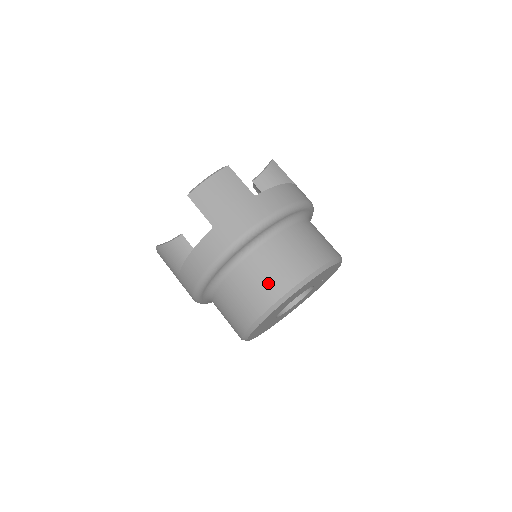
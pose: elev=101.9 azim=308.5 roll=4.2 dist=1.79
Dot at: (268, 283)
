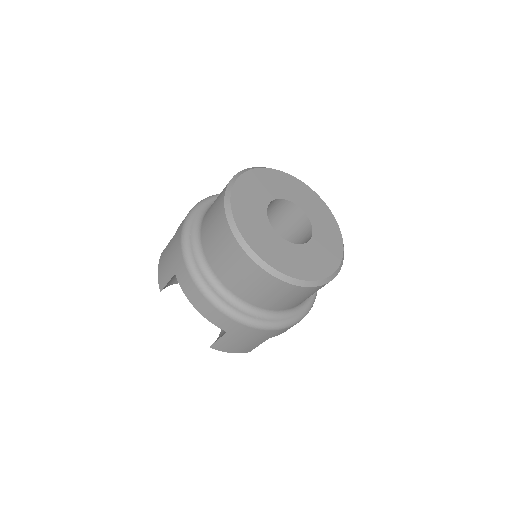
Dot at: (218, 232)
